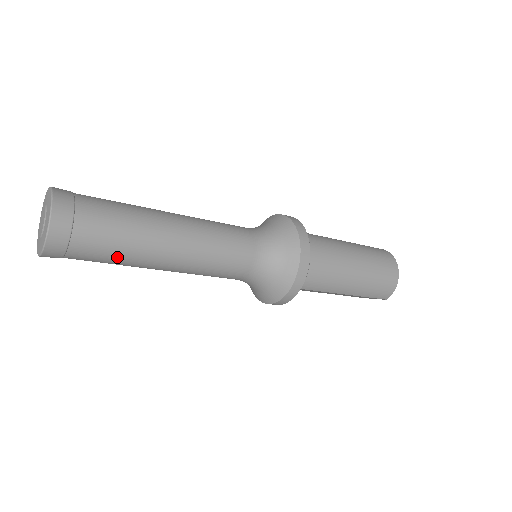
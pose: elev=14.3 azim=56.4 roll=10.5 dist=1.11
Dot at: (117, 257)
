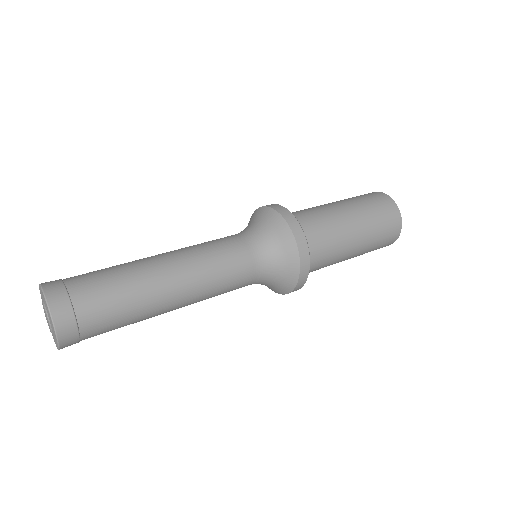
Dot at: occluded
